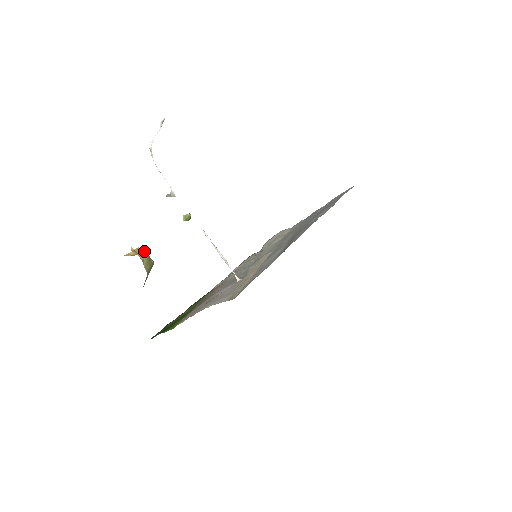
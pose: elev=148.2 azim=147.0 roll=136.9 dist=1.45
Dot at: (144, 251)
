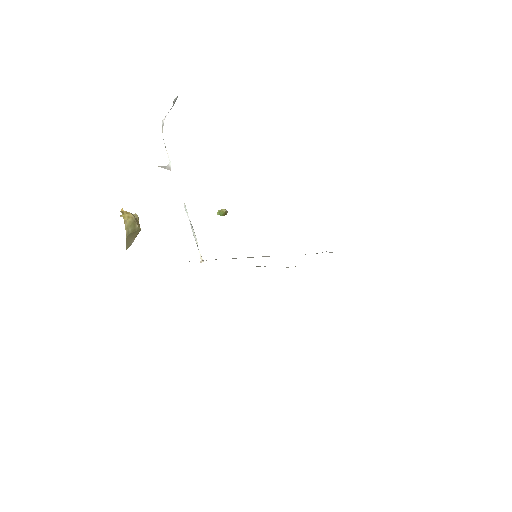
Dot at: (132, 214)
